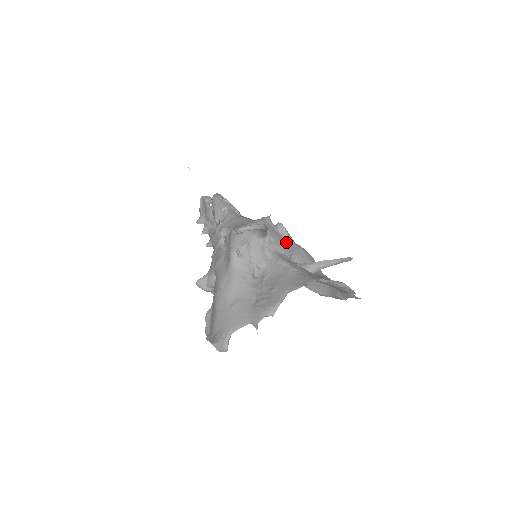
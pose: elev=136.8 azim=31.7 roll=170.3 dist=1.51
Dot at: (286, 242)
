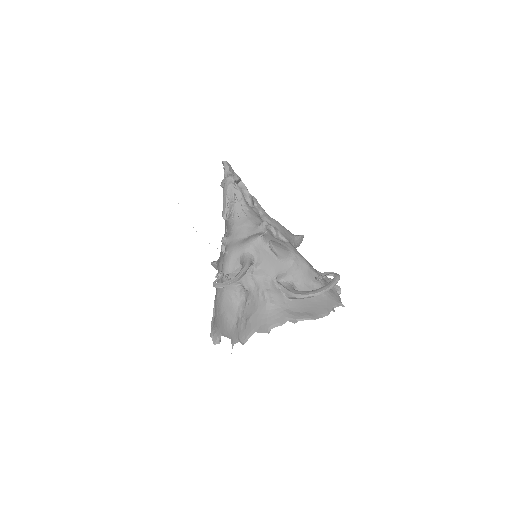
Dot at: (276, 261)
